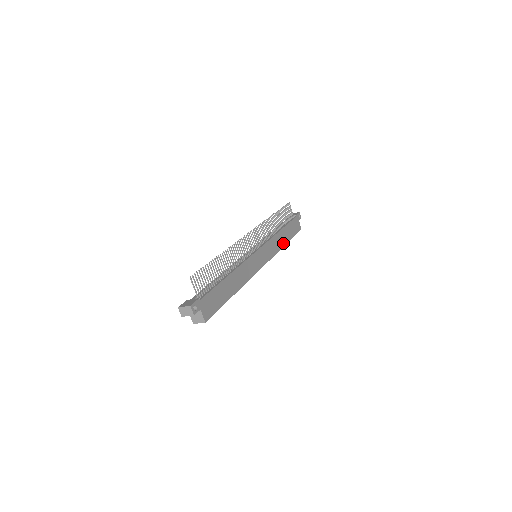
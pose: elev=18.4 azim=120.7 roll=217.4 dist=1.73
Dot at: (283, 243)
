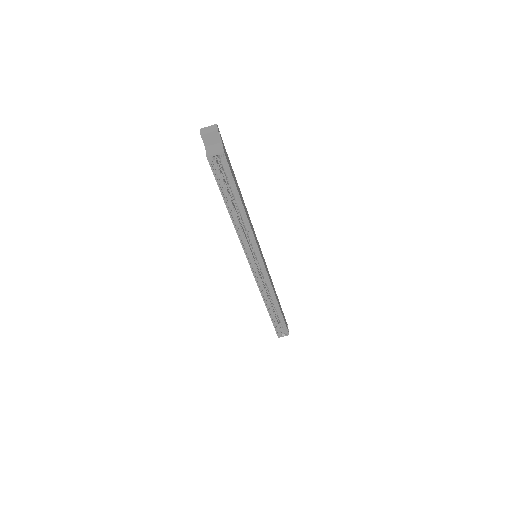
Dot at: occluded
